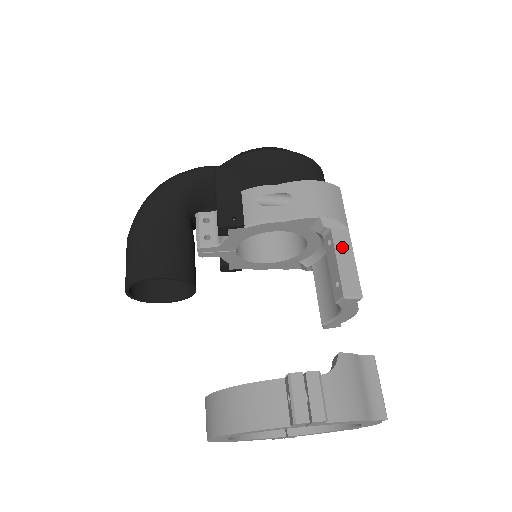
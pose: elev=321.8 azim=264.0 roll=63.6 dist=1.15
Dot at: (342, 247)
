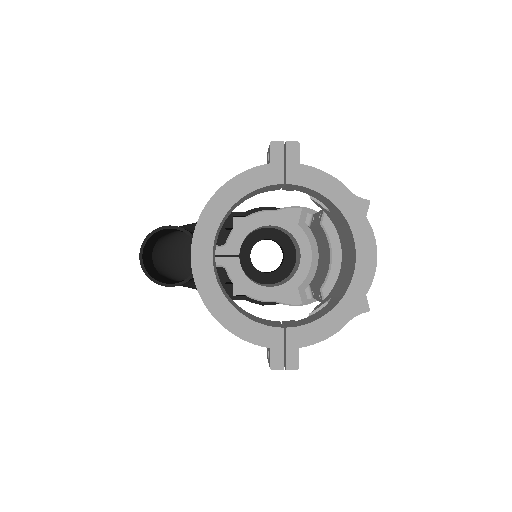
Dot at: occluded
